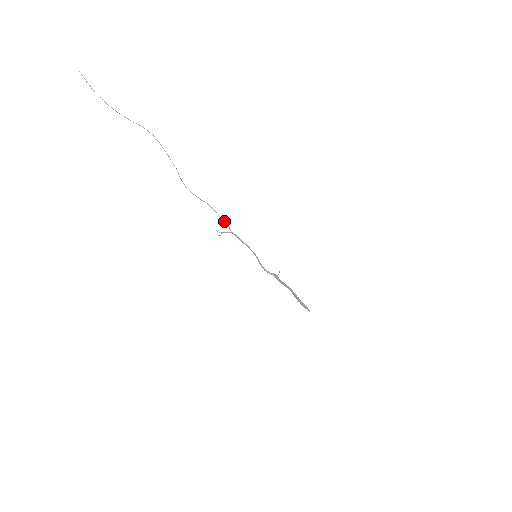
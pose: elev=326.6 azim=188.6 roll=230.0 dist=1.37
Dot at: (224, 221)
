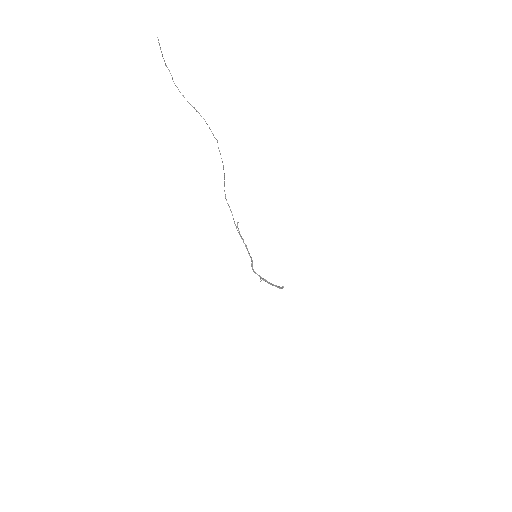
Dot at: occluded
